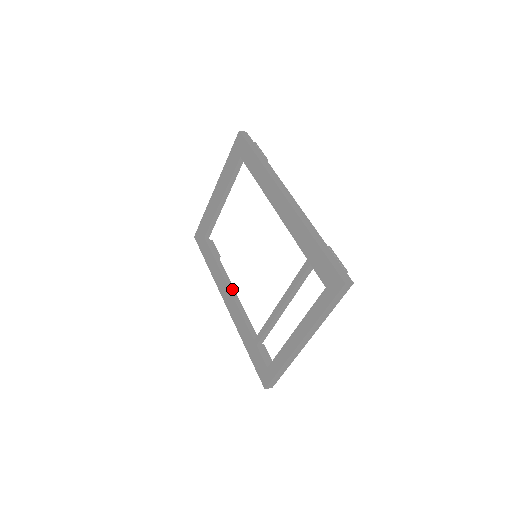
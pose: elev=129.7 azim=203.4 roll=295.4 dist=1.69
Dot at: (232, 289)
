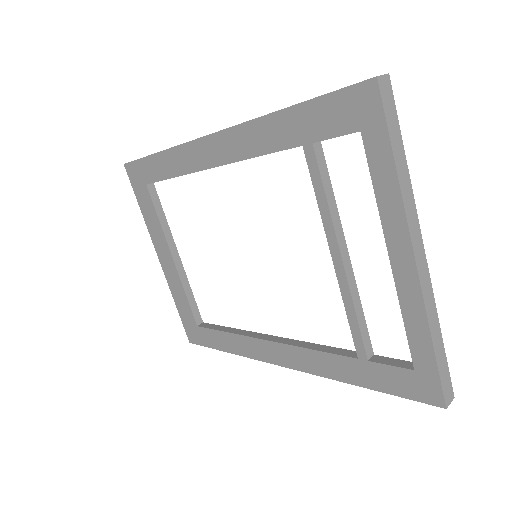
Dot at: (273, 338)
